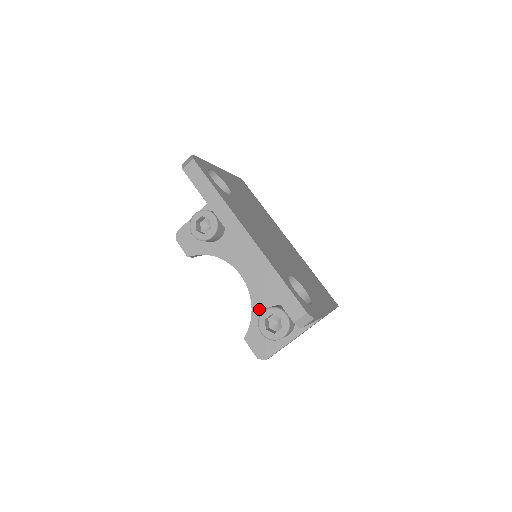
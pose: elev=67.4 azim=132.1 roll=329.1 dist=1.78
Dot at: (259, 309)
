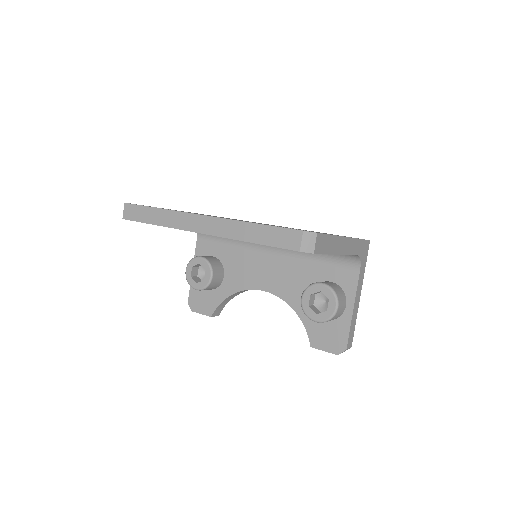
Dot at: occluded
